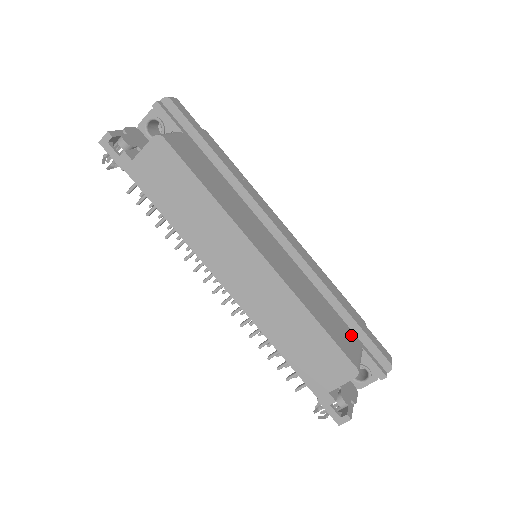
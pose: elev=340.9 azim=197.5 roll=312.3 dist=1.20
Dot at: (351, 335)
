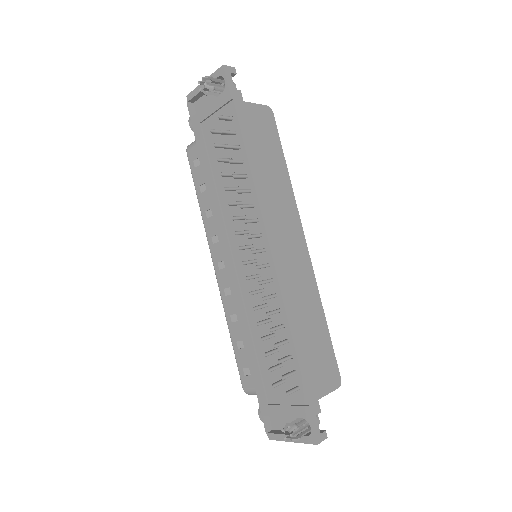
Dot at: occluded
